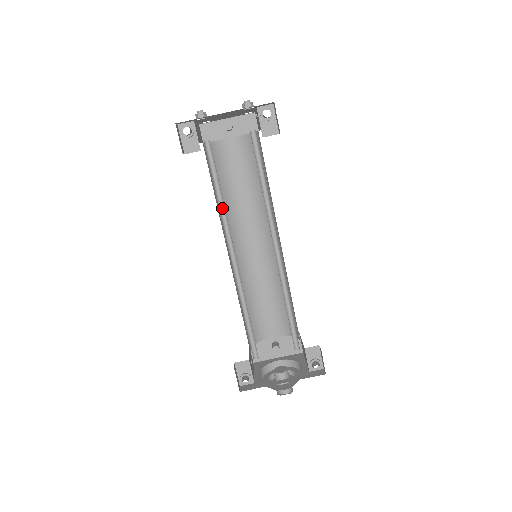
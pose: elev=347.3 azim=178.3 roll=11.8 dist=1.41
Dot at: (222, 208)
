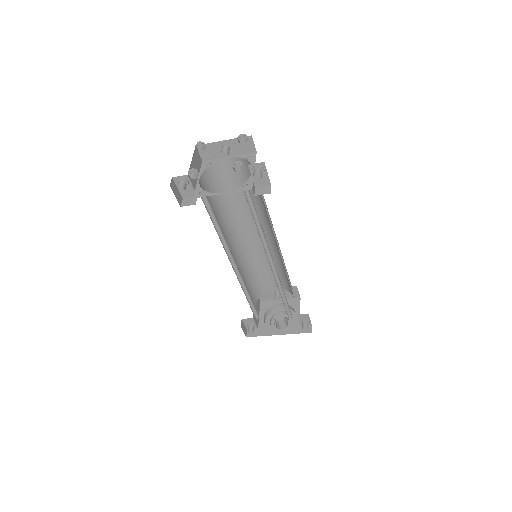
Dot at: (222, 236)
